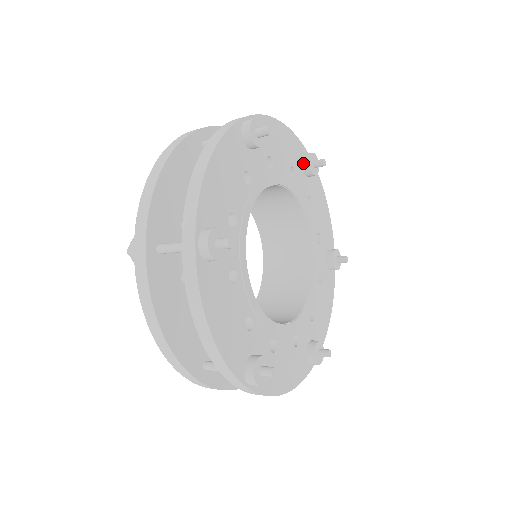
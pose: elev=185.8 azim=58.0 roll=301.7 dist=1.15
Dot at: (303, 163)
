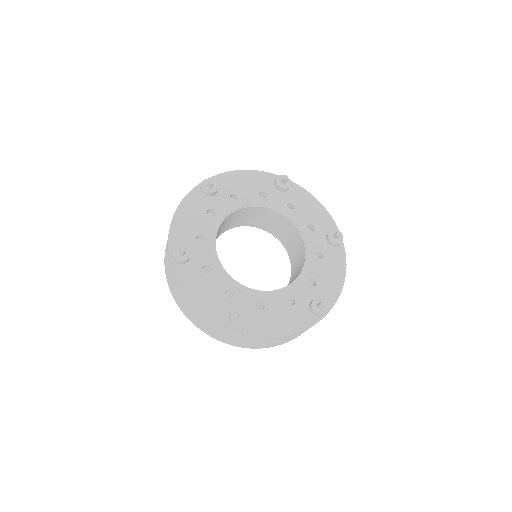
Dot at: (274, 185)
